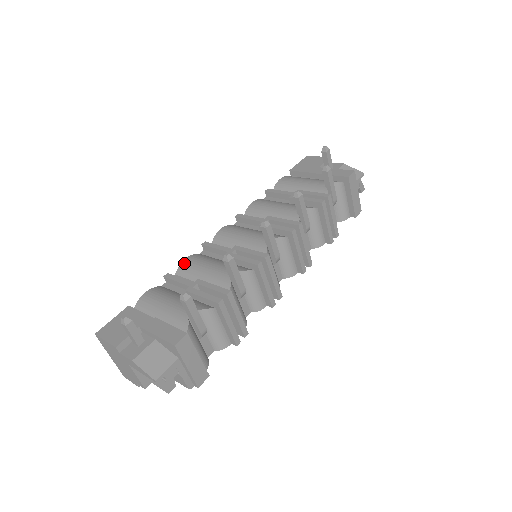
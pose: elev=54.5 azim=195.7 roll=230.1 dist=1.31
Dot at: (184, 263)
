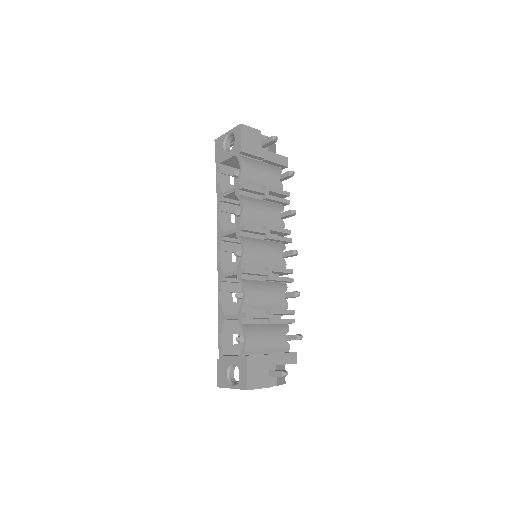
Dot at: (248, 298)
